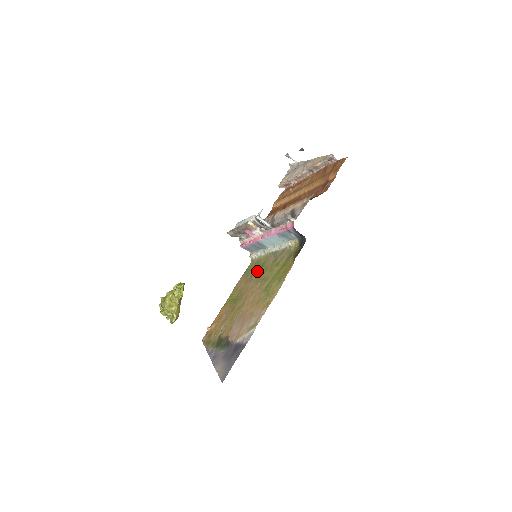
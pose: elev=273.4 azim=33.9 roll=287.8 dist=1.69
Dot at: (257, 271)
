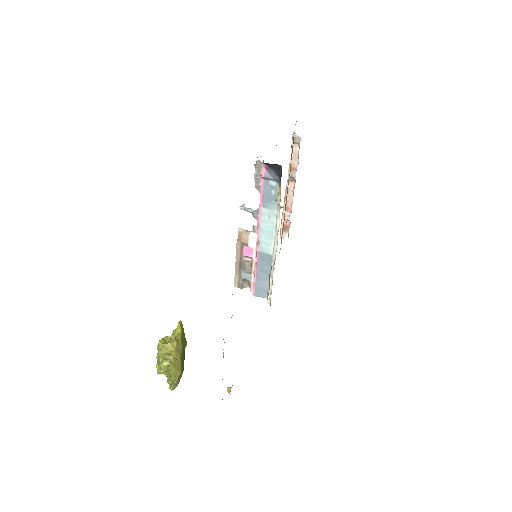
Dot at: occluded
